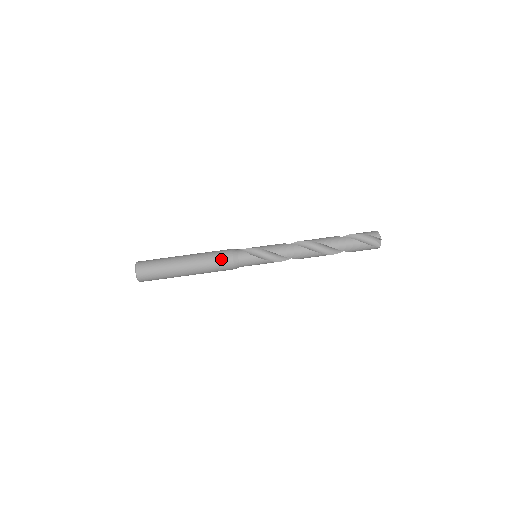
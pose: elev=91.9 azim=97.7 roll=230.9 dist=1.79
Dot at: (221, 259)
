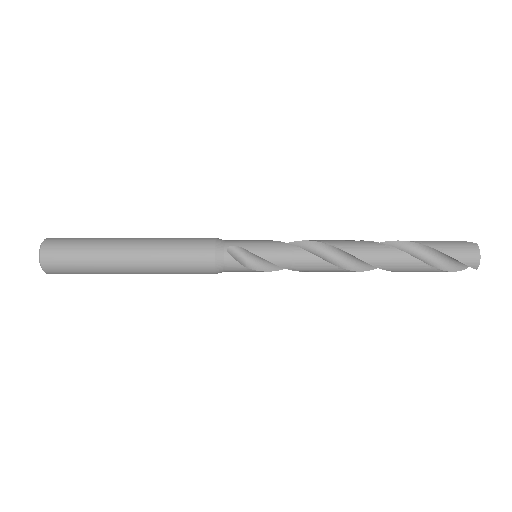
Dot at: (194, 271)
